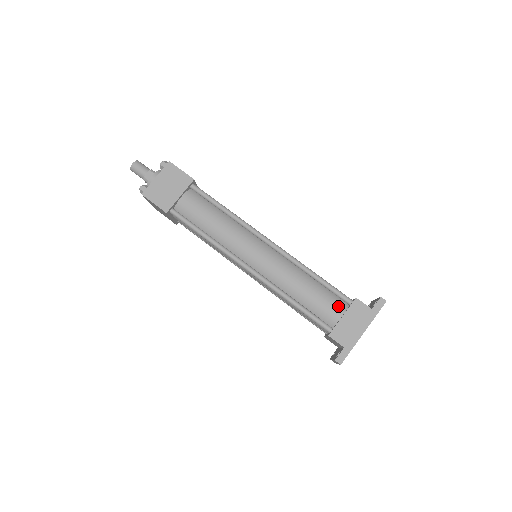
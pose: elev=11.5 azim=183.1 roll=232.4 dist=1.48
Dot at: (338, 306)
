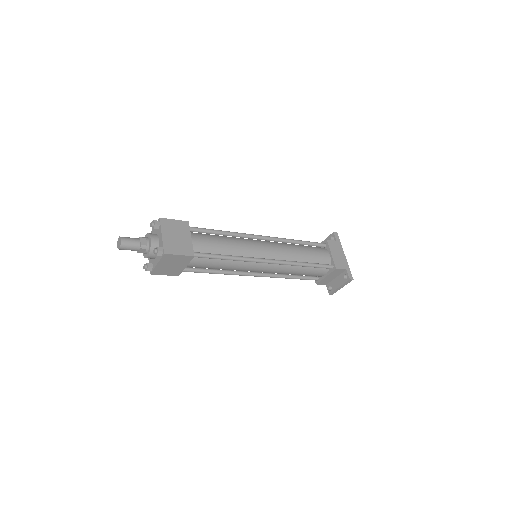
Dot at: (323, 251)
